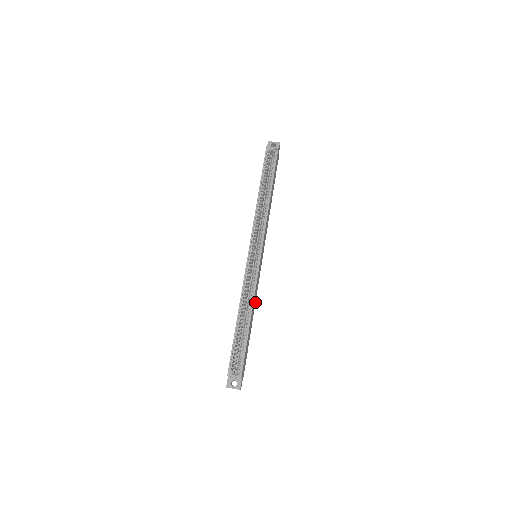
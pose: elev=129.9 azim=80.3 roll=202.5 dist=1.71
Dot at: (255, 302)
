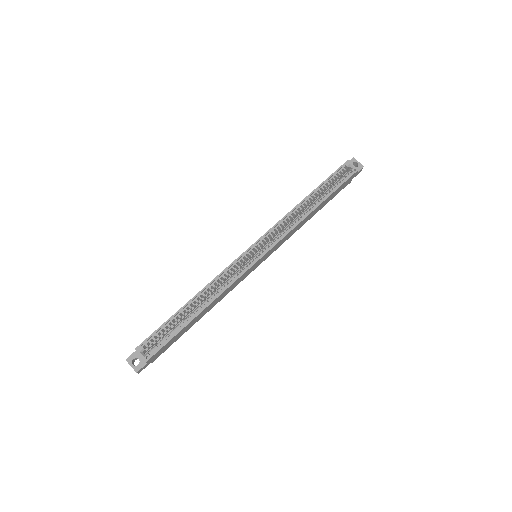
Dot at: (221, 299)
